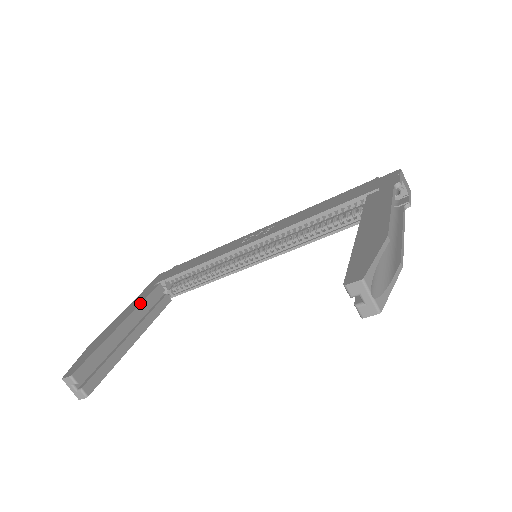
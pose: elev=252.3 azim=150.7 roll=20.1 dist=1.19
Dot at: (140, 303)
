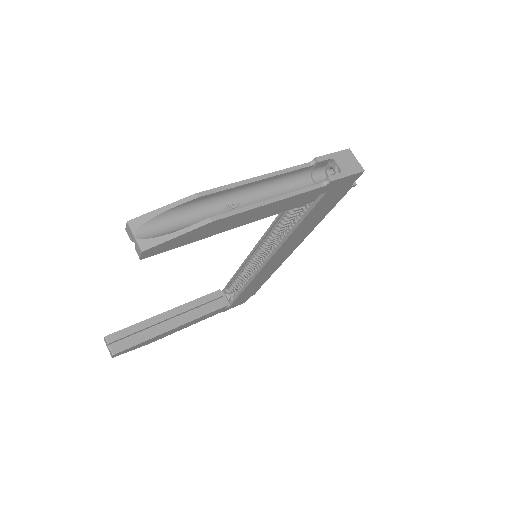
Dot at: (191, 301)
